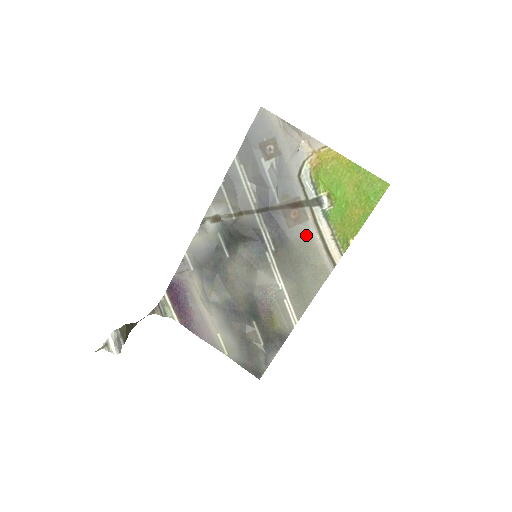
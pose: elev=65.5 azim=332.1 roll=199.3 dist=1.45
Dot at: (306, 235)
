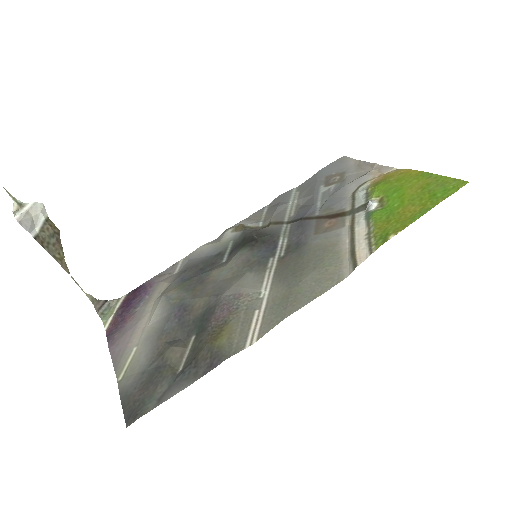
Dot at: (332, 240)
